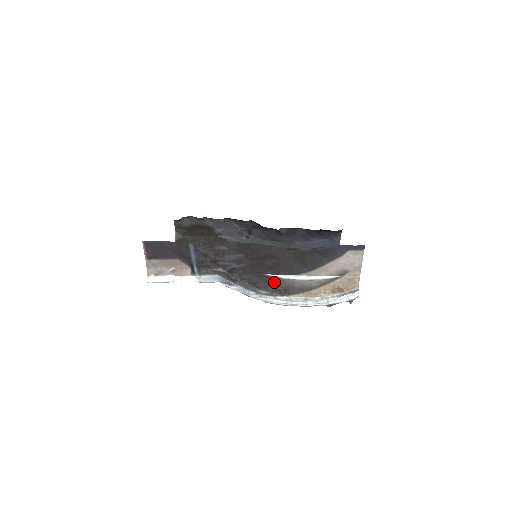
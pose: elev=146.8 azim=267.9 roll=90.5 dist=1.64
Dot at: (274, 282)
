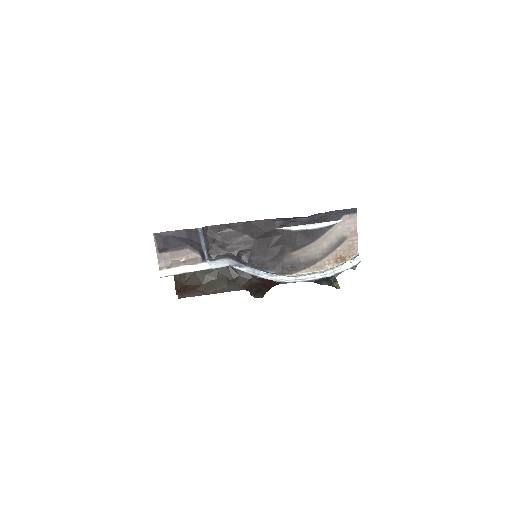
Dot at: (281, 260)
